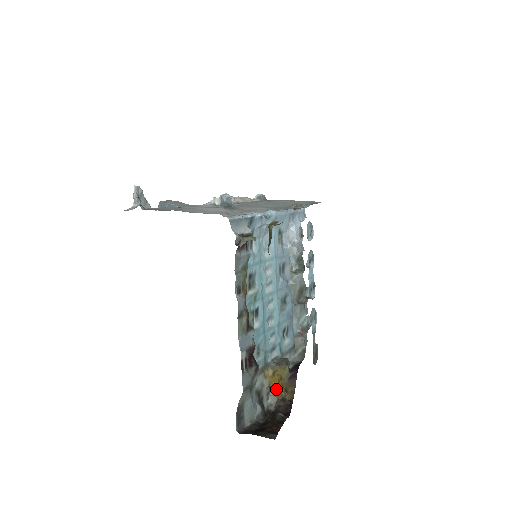
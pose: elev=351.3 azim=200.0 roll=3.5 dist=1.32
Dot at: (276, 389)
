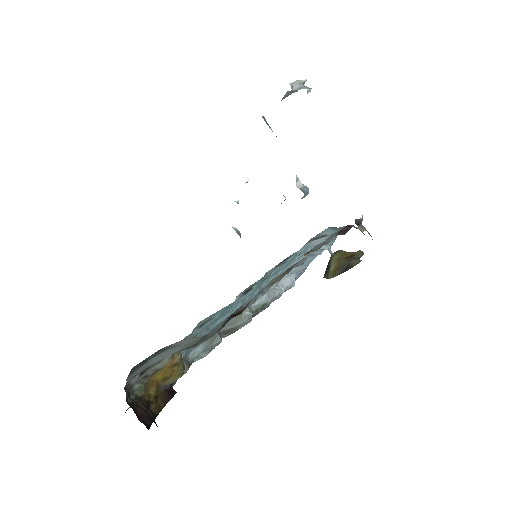
Dot at: (153, 383)
